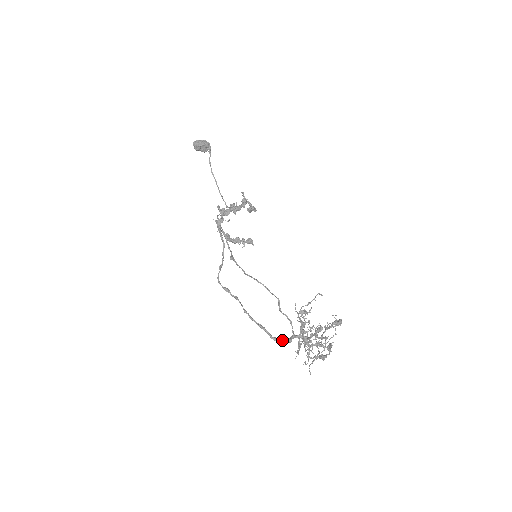
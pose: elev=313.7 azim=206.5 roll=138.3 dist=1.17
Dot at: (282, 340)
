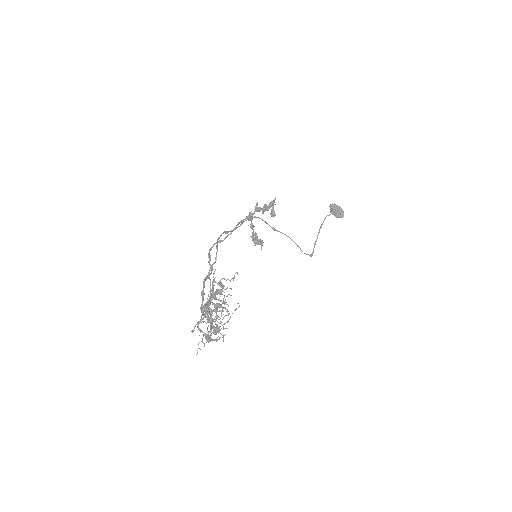
Dot at: occluded
